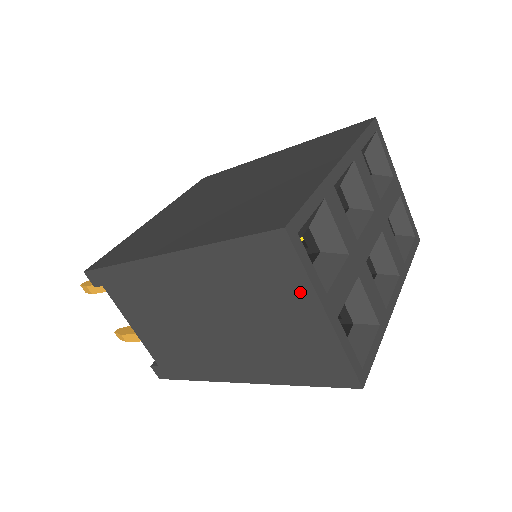
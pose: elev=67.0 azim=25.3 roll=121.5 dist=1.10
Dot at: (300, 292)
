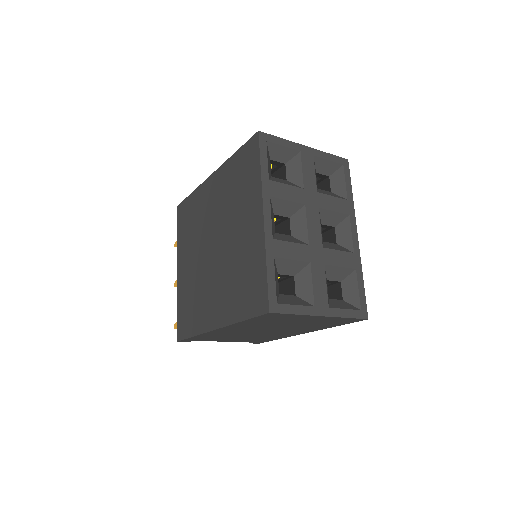
Dot at: (300, 317)
